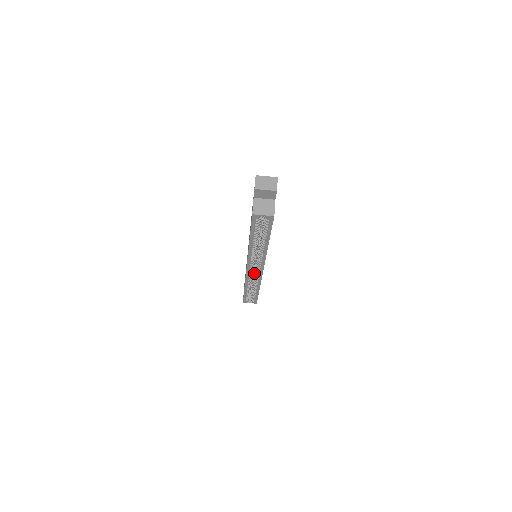
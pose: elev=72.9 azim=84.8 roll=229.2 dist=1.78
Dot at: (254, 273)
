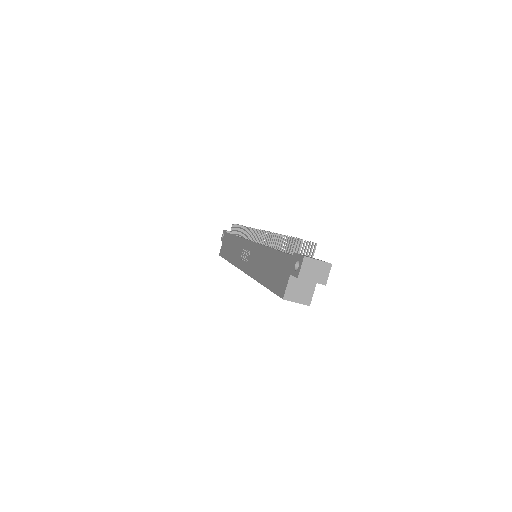
Dot at: occluded
